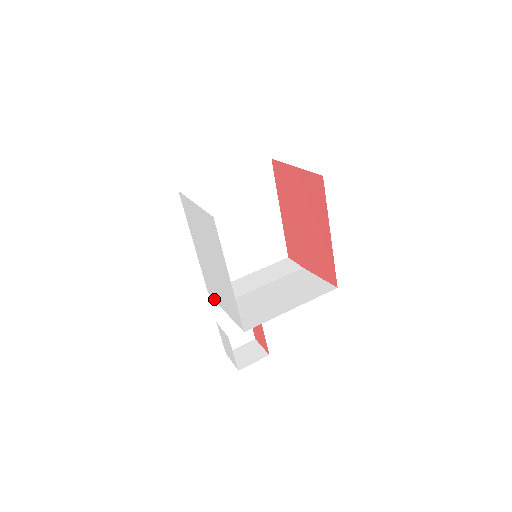
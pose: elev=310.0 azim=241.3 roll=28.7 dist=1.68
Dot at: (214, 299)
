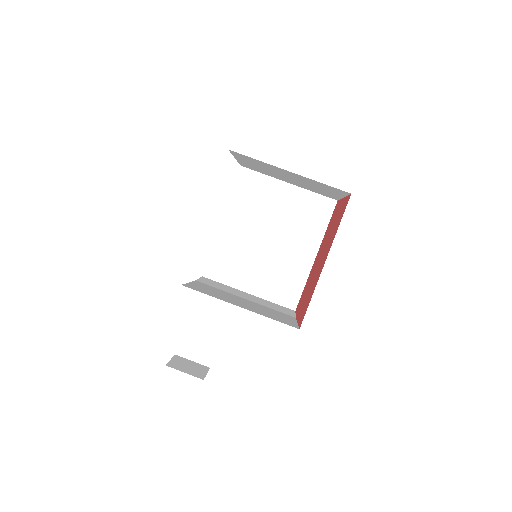
Dot at: occluded
